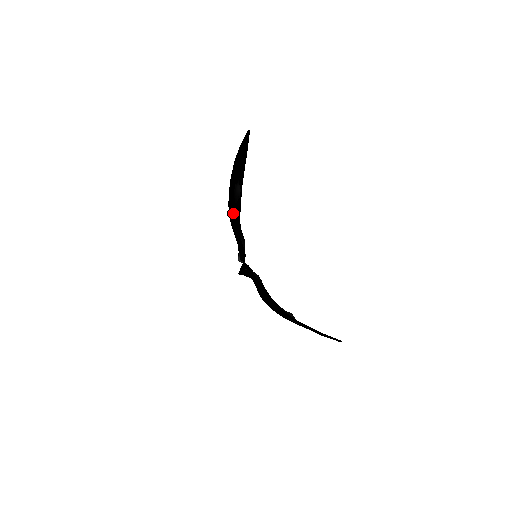
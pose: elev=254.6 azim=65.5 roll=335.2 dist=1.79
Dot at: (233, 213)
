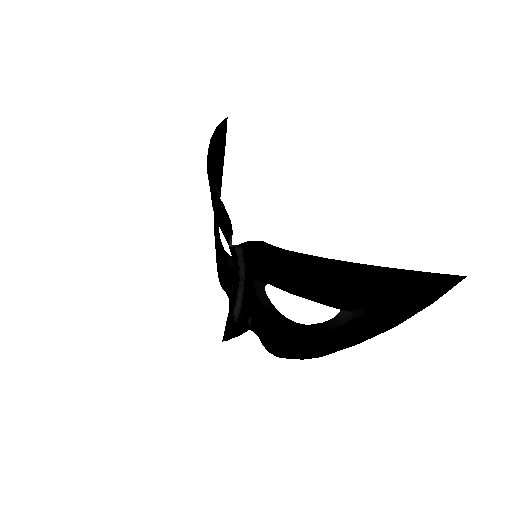
Dot at: (213, 206)
